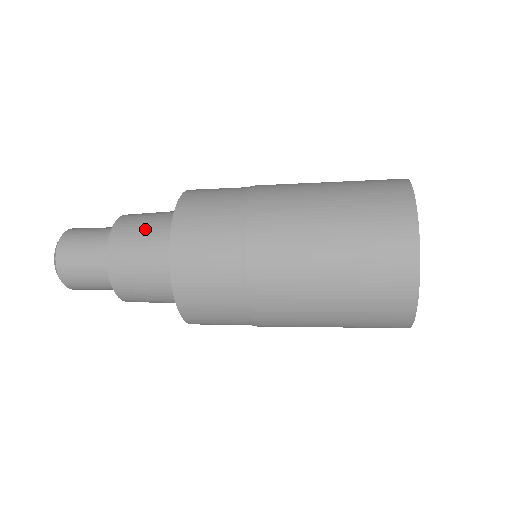
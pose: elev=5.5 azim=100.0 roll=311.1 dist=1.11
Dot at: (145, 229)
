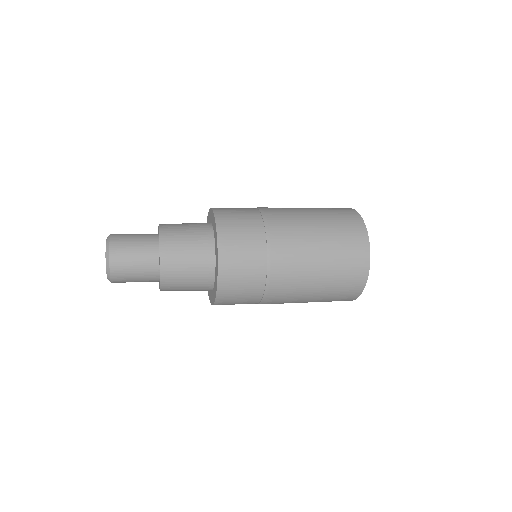
Dot at: (188, 244)
